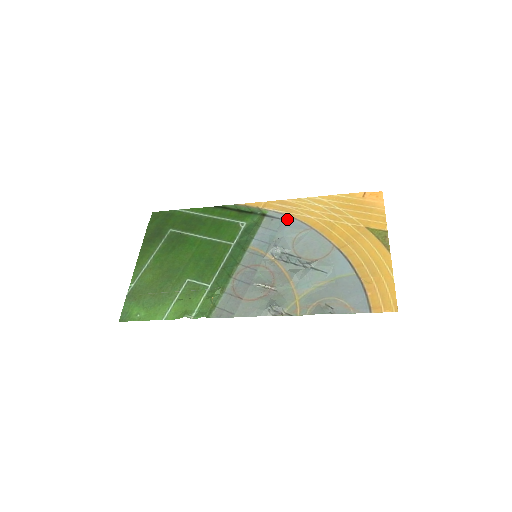
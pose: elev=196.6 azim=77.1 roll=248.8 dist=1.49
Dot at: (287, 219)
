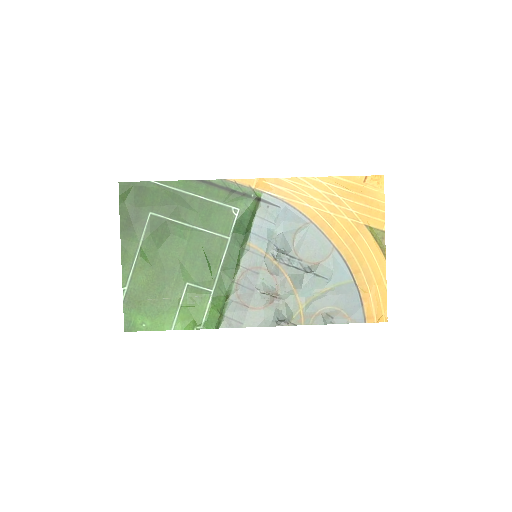
Dot at: (285, 207)
